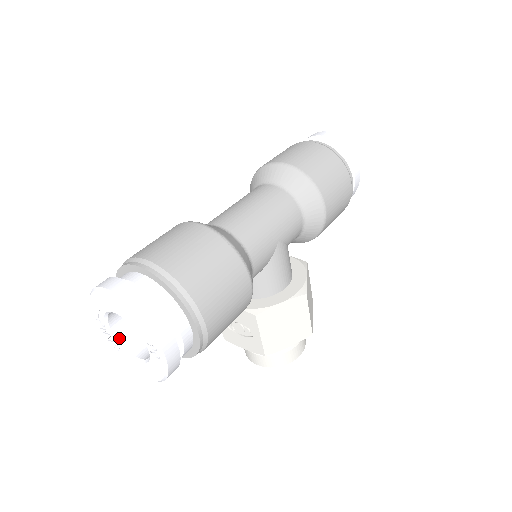
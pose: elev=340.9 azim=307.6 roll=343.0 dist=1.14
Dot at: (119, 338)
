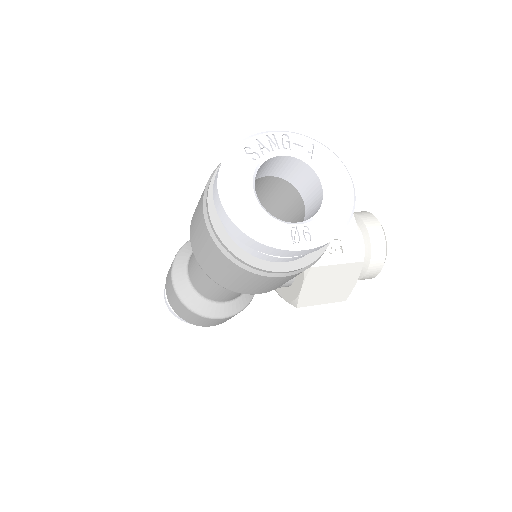
Dot at: occluded
